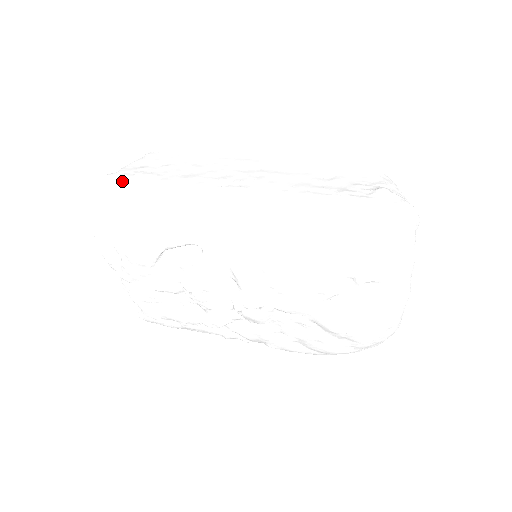
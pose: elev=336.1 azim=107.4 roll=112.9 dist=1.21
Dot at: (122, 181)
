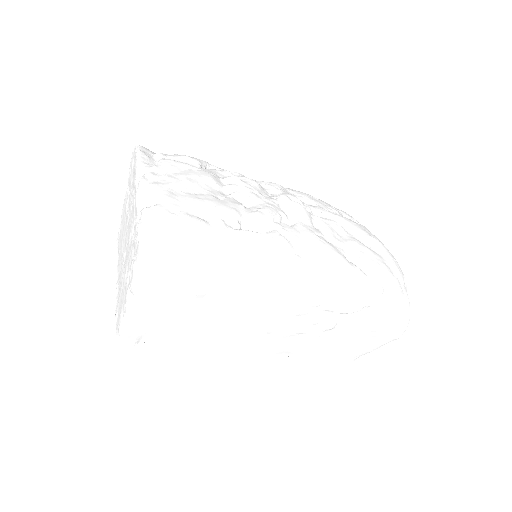
Dot at: occluded
